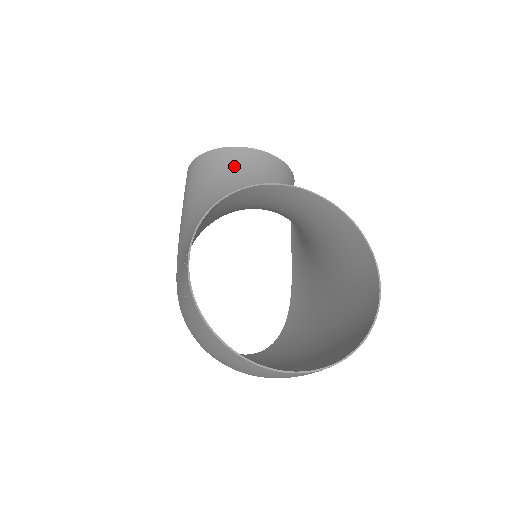
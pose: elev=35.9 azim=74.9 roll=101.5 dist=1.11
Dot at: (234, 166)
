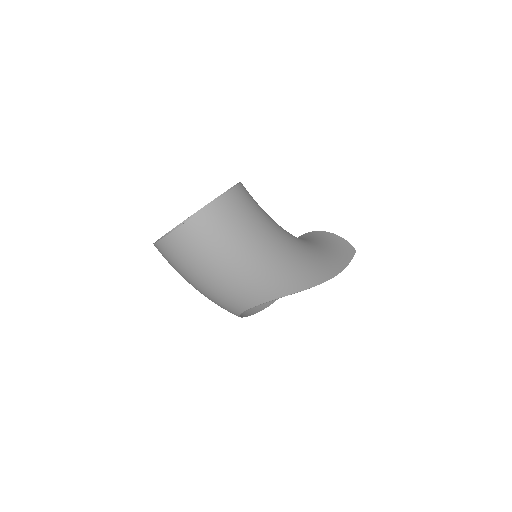
Dot at: occluded
